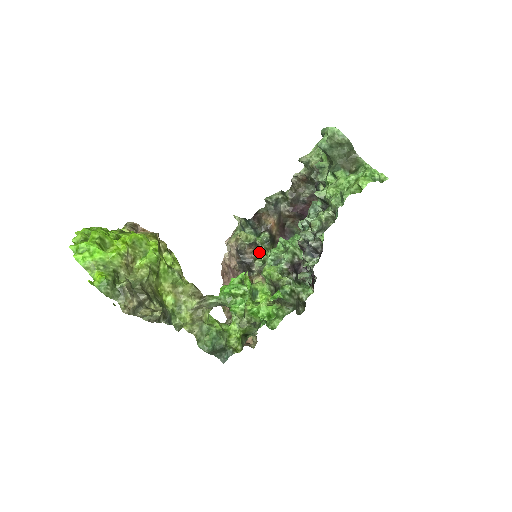
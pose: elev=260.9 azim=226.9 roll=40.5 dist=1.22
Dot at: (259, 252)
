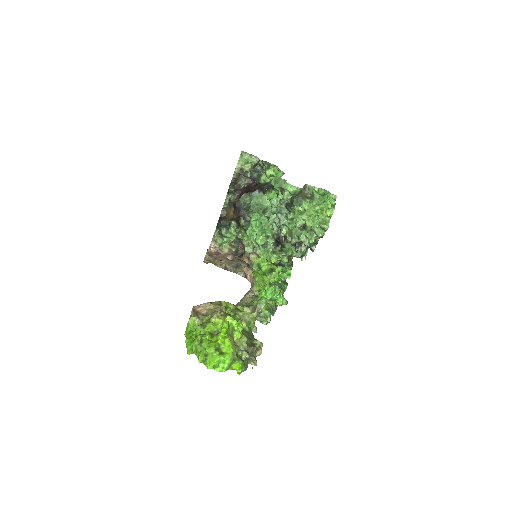
Dot at: (244, 243)
